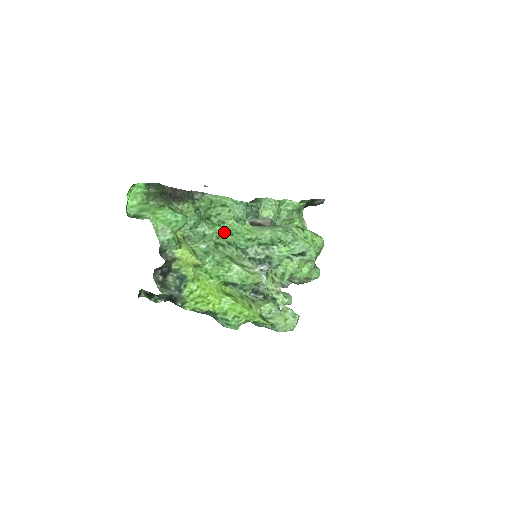
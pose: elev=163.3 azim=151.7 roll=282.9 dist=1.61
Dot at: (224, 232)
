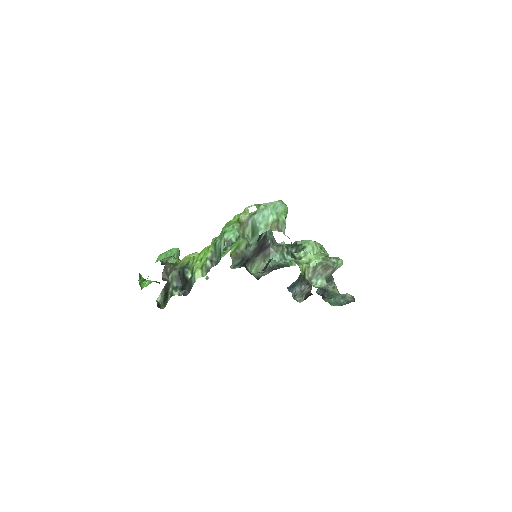
Dot at: occluded
